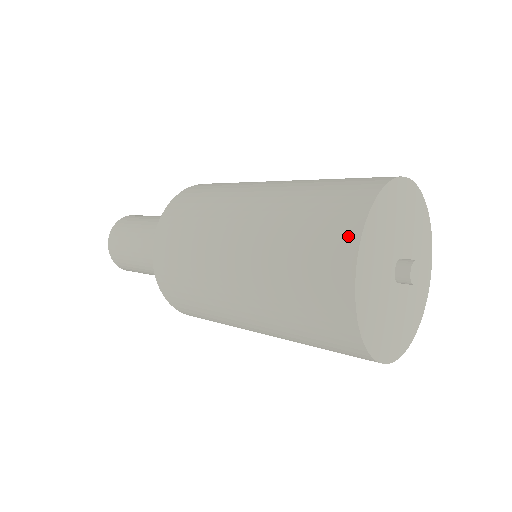
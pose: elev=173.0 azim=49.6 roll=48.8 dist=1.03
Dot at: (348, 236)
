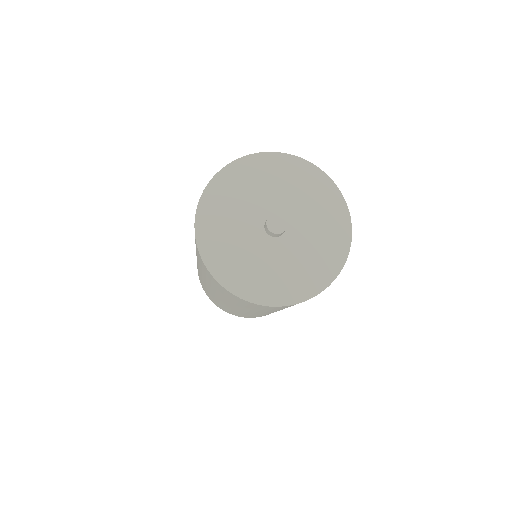
Dot at: occluded
